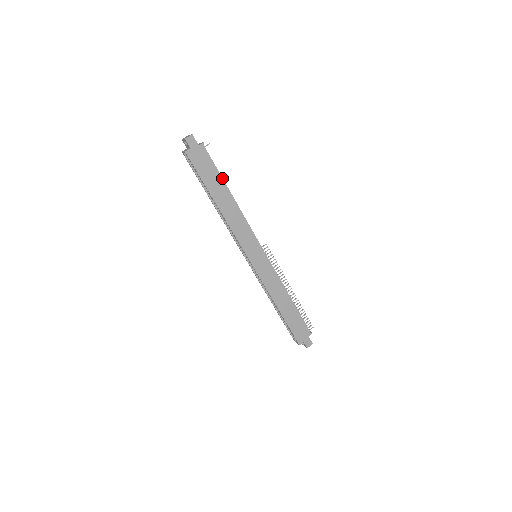
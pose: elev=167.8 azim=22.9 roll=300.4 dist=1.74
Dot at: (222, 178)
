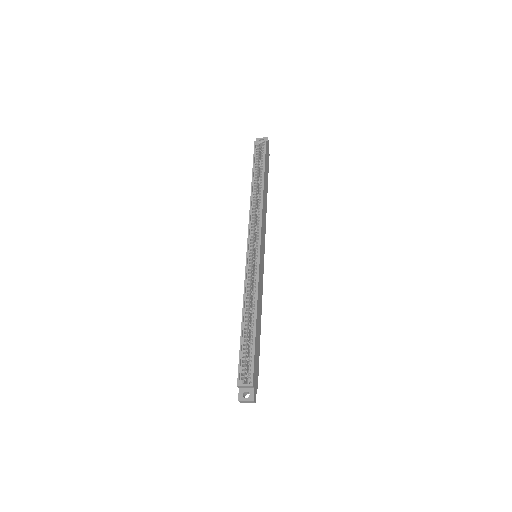
Dot at: occluded
